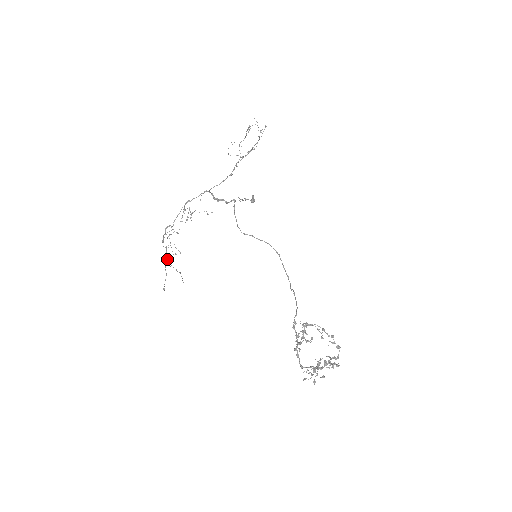
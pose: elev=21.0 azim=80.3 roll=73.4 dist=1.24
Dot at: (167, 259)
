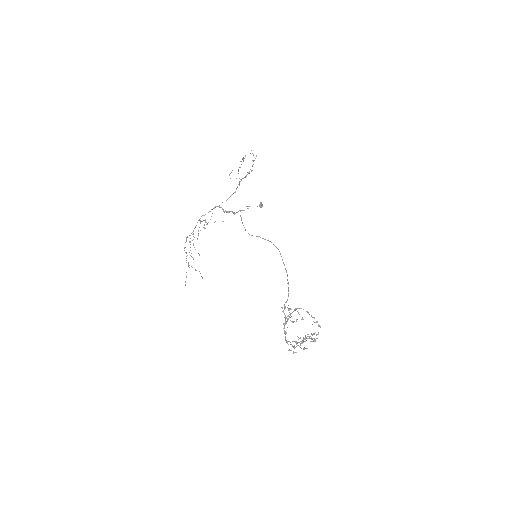
Dot at: occluded
